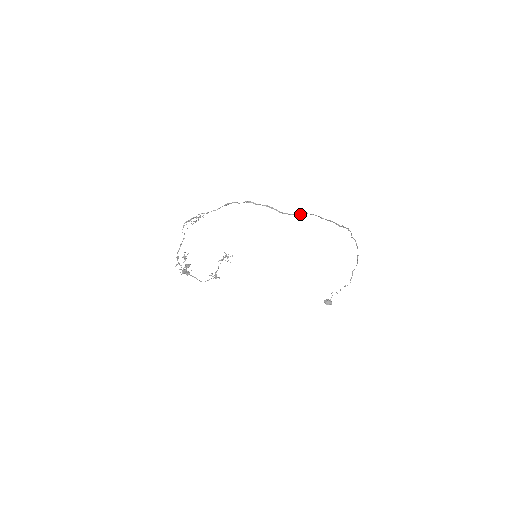
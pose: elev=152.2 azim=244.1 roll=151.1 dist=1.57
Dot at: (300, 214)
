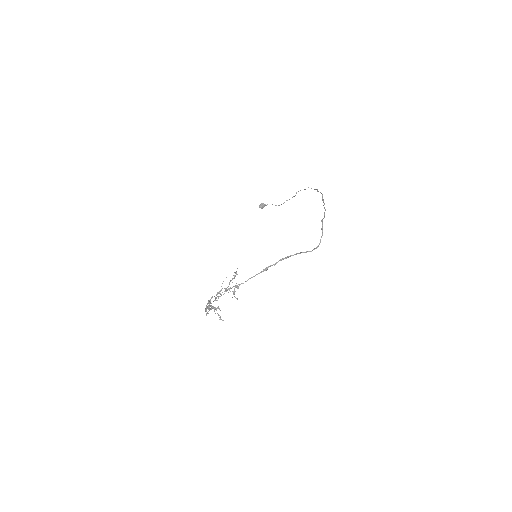
Dot at: occluded
